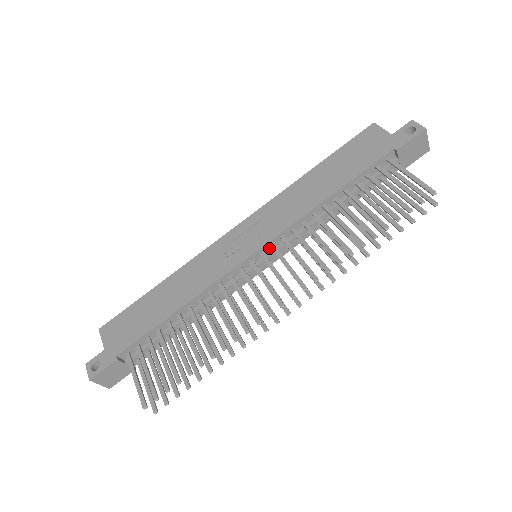
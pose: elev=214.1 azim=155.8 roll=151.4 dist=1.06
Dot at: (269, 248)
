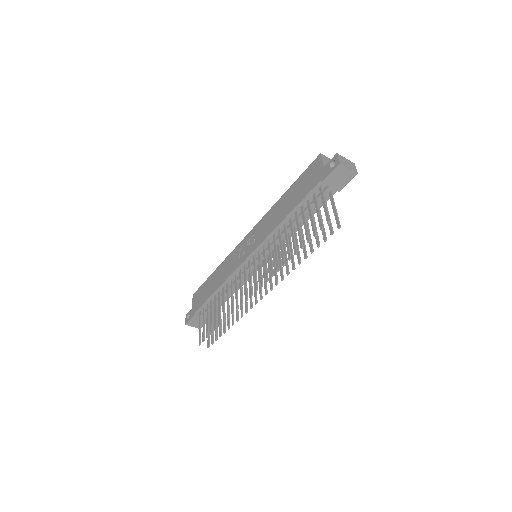
Dot at: (258, 253)
